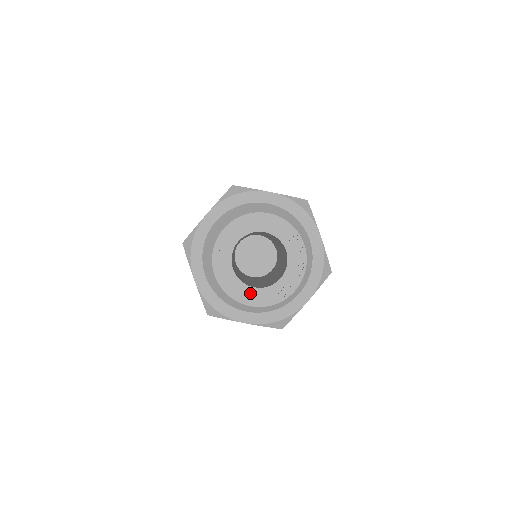
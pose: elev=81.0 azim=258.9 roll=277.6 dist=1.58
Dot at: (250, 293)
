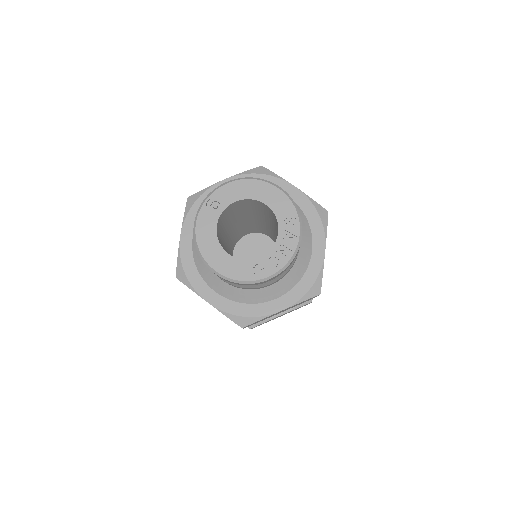
Dot at: (222, 257)
